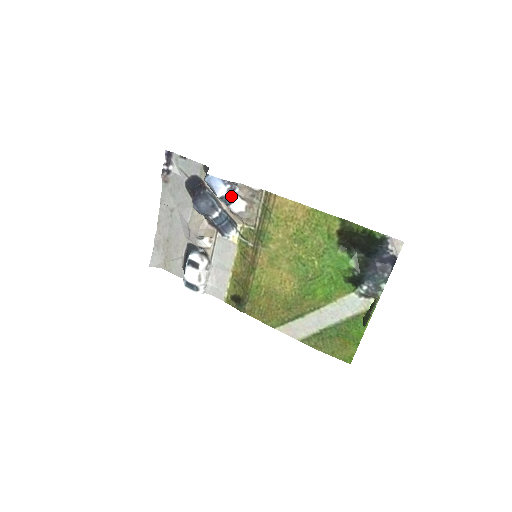
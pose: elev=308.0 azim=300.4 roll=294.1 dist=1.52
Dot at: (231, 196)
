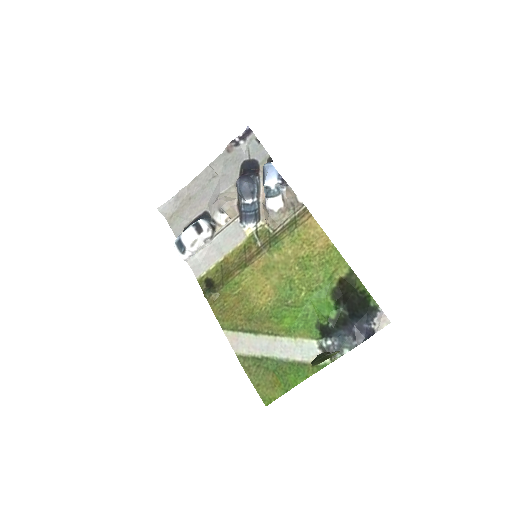
Dot at: (276, 191)
